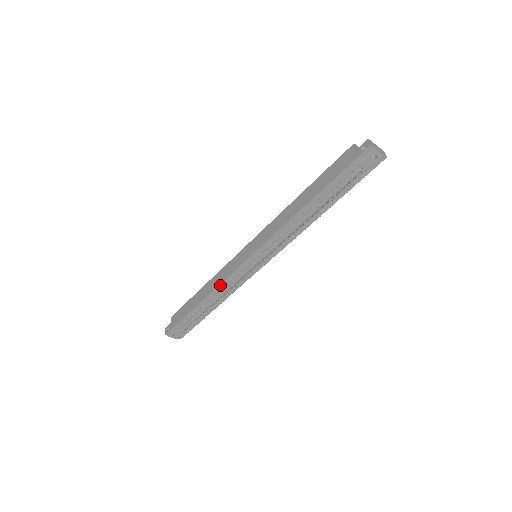
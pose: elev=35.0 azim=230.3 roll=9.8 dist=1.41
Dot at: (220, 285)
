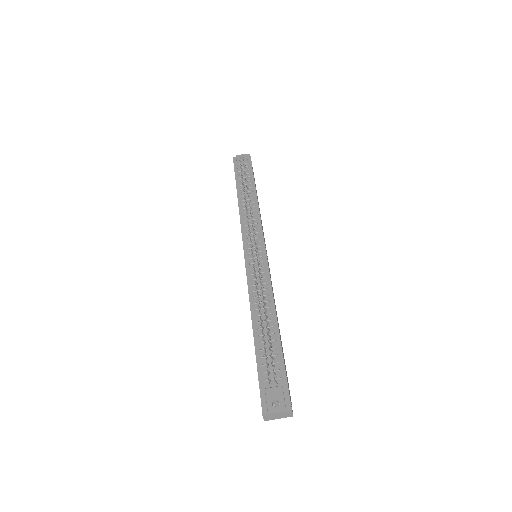
Dot at: (250, 294)
